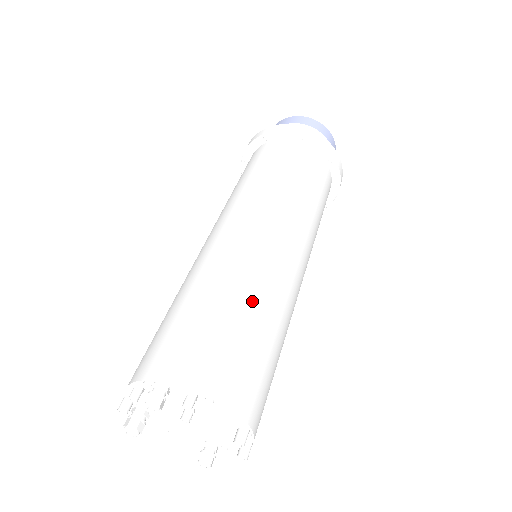
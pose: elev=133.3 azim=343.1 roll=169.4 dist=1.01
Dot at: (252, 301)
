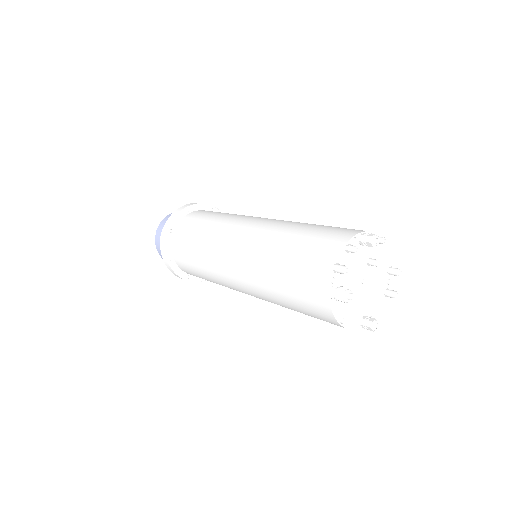
Dot at: occluded
